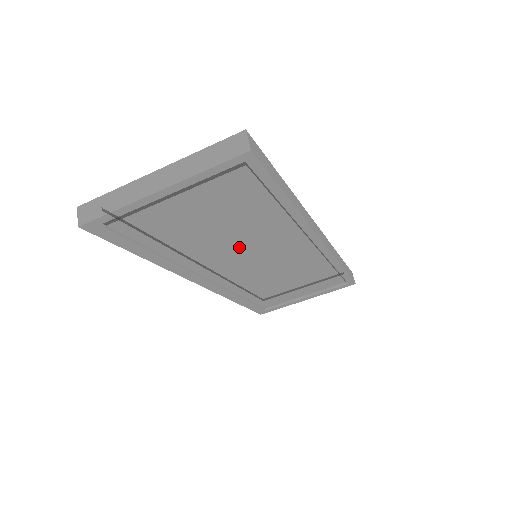
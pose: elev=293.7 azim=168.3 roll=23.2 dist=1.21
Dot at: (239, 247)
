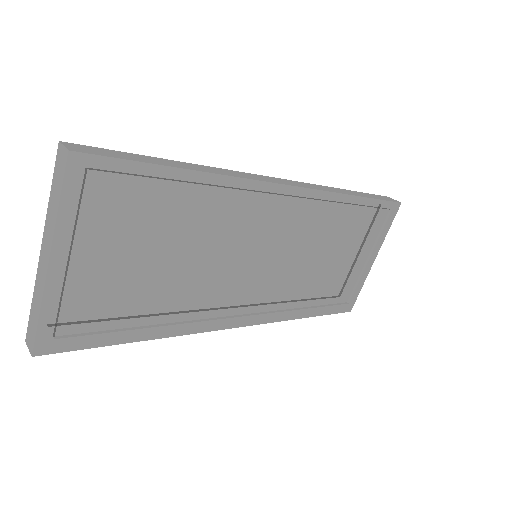
Dot at: (219, 259)
